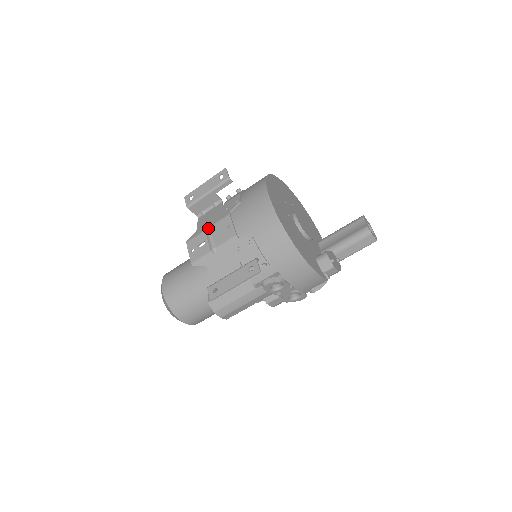
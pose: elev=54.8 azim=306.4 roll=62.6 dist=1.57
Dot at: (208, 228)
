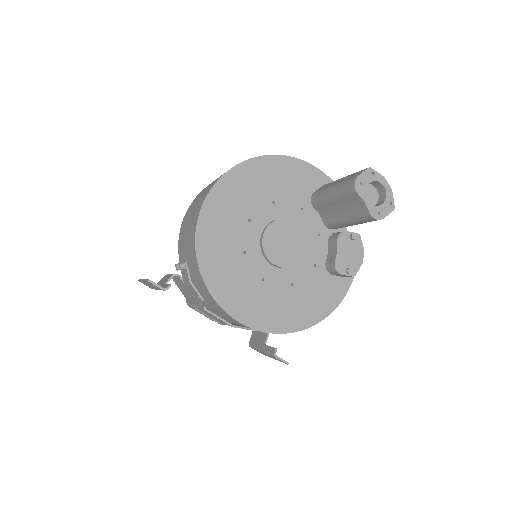
Dot at: (197, 310)
